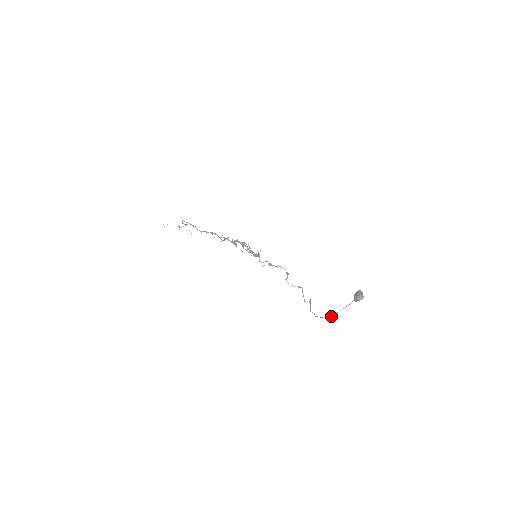
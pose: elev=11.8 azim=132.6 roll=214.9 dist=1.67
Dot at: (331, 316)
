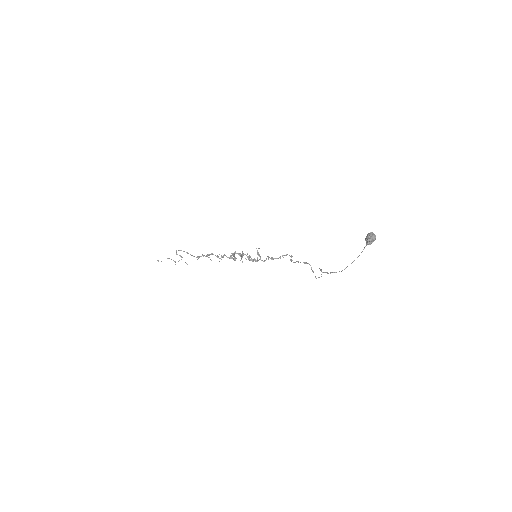
Dot at: (345, 268)
